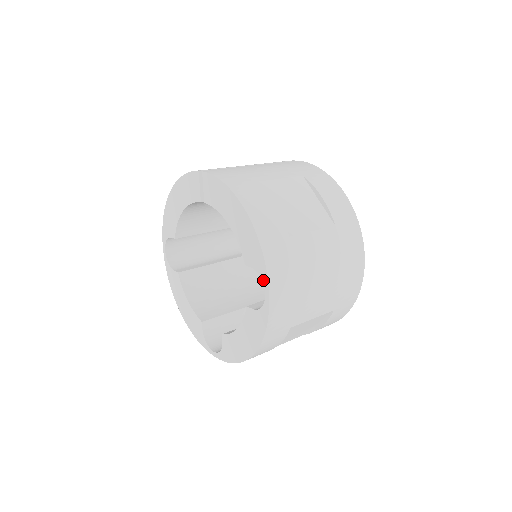
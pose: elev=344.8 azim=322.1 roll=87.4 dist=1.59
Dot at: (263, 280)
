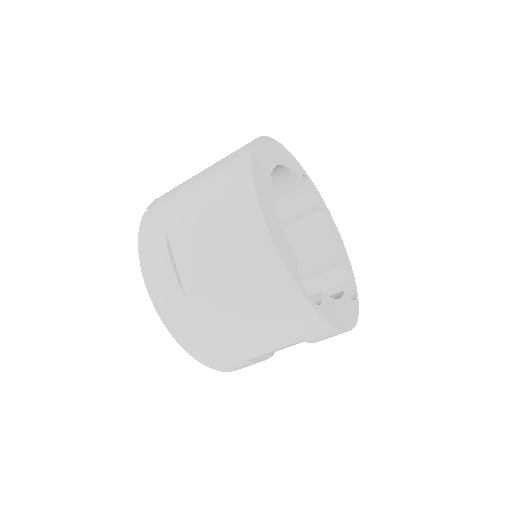
Dot at: occluded
